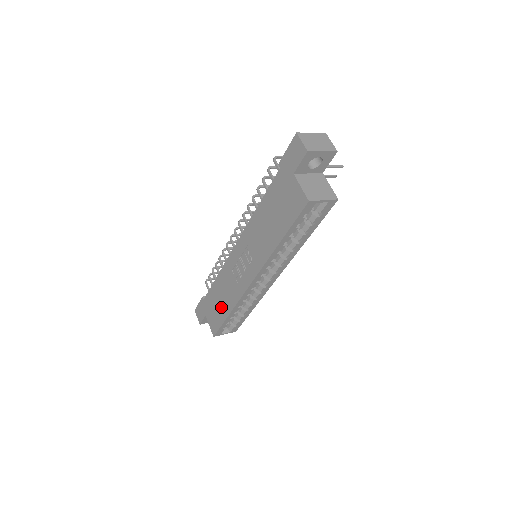
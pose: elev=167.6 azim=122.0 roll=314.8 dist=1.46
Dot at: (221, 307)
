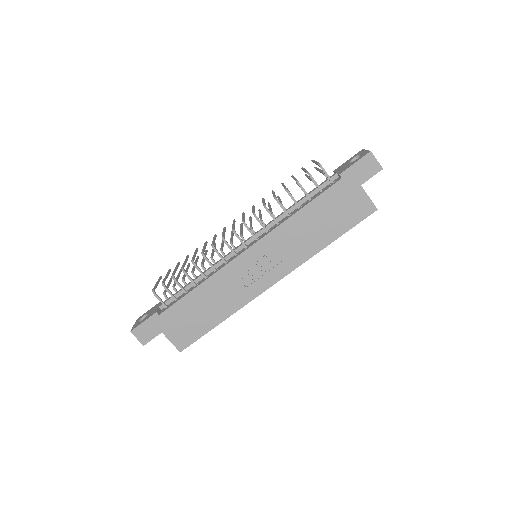
Dot at: (205, 317)
